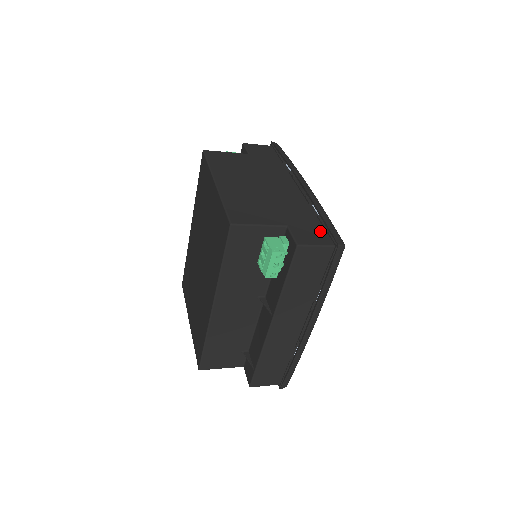
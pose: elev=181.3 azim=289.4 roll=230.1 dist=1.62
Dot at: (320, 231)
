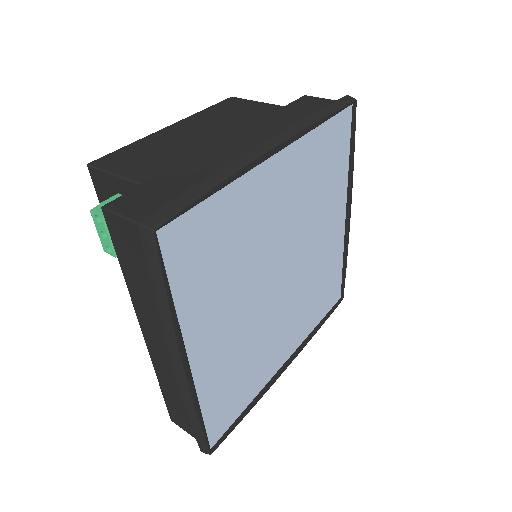
Dot at: occluded
